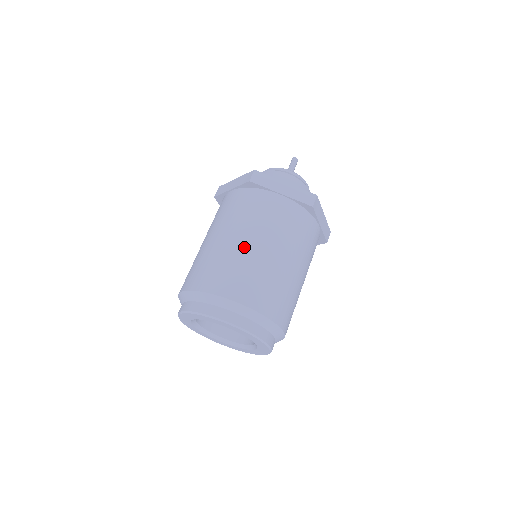
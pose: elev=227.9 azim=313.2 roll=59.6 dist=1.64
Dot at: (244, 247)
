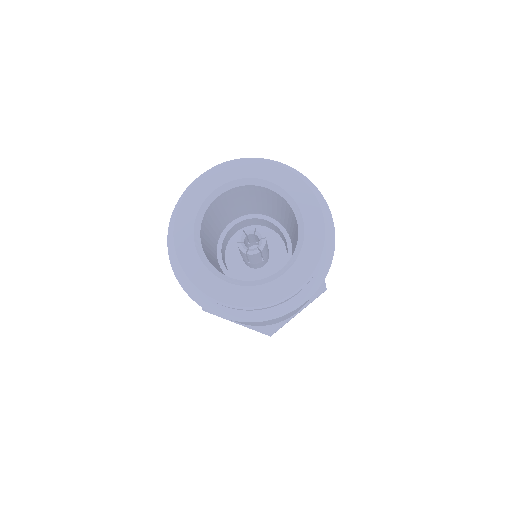
Dot at: occluded
